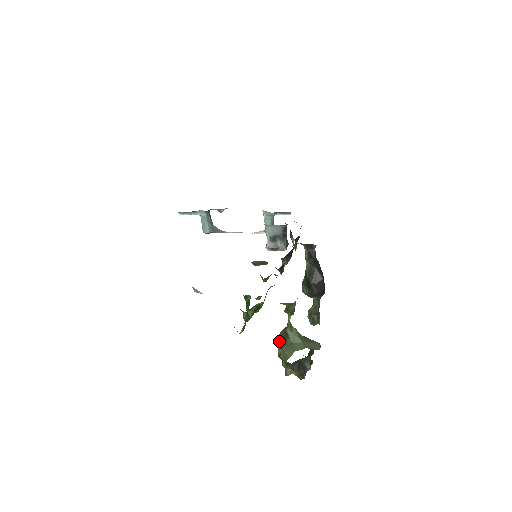
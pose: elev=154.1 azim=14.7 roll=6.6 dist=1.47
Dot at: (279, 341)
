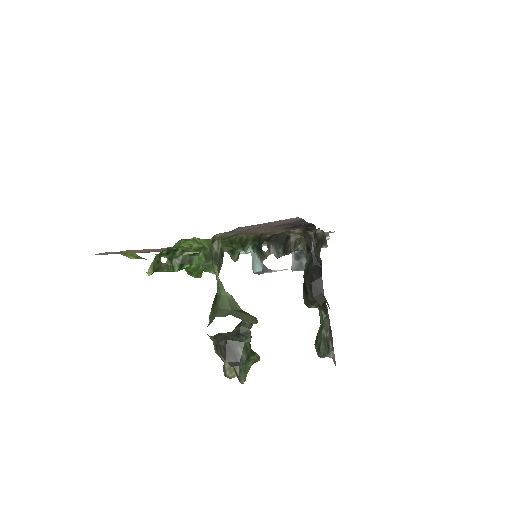
Dot at: occluded
